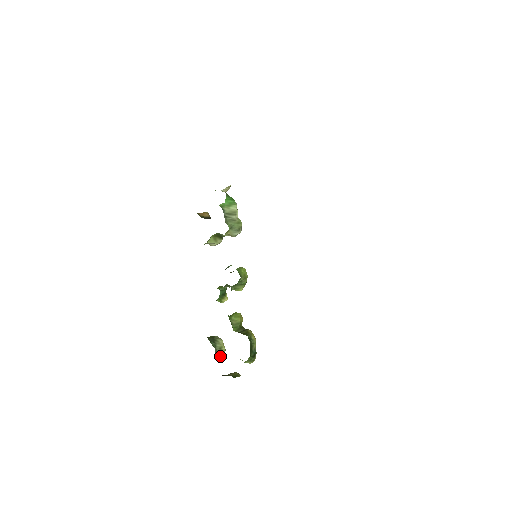
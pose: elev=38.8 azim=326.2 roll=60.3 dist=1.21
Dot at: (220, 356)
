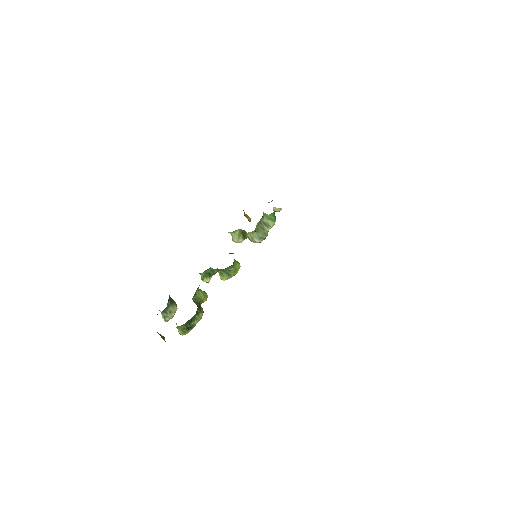
Dot at: (165, 316)
